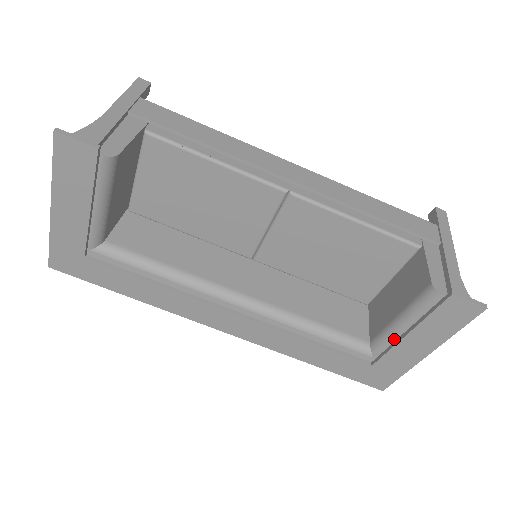
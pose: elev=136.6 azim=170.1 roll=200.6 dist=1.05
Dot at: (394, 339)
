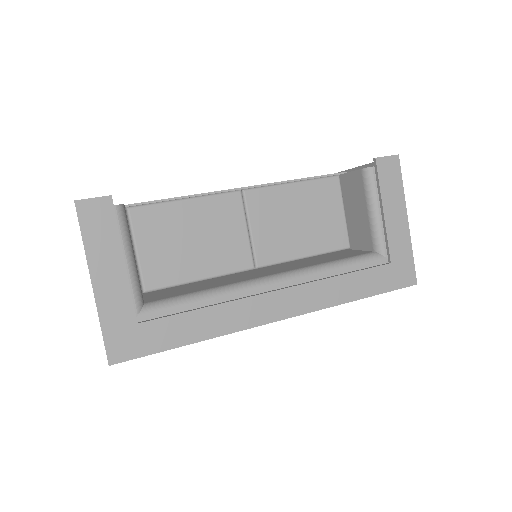
Dot at: (382, 227)
